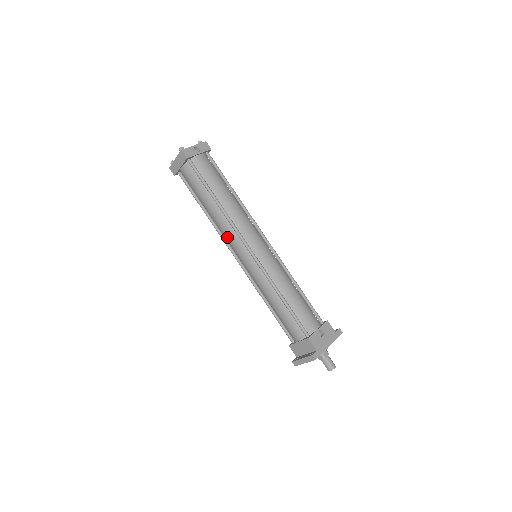
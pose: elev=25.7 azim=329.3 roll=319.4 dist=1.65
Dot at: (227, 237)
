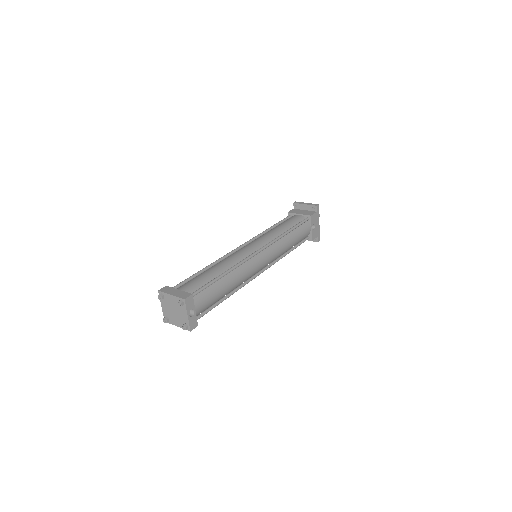
Dot at: occluded
